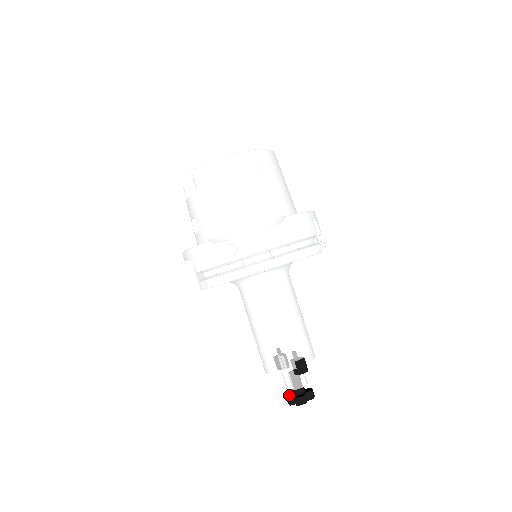
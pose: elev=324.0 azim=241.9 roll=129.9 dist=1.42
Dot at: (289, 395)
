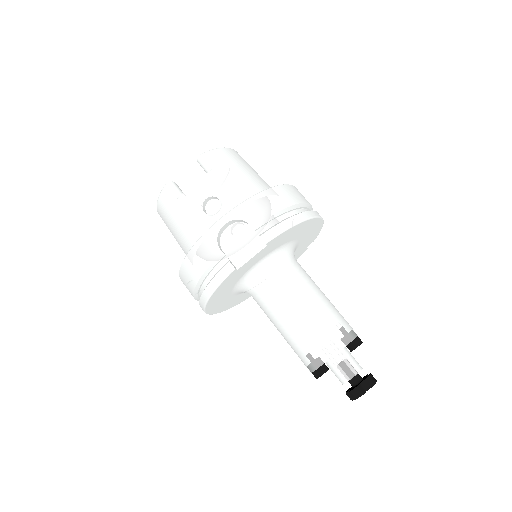
Dot at: (353, 387)
